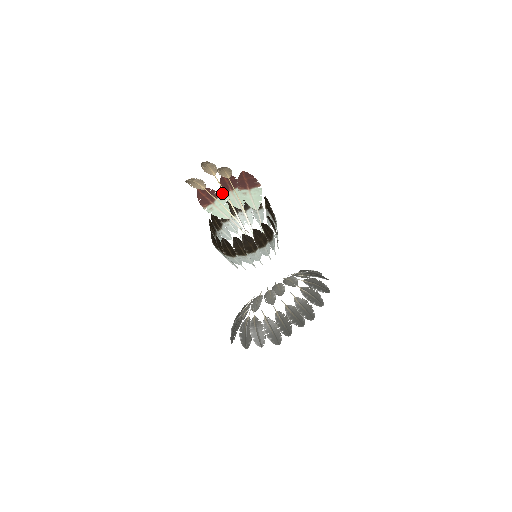
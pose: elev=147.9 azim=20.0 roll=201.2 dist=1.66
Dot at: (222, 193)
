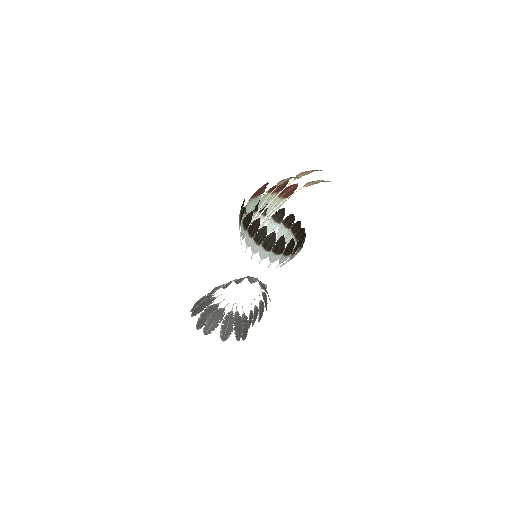
Dot at: (266, 192)
